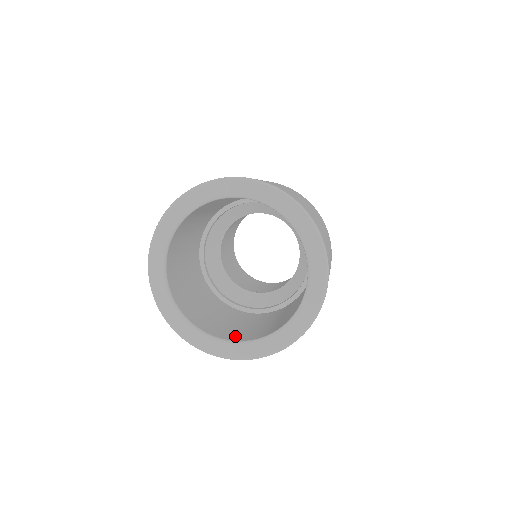
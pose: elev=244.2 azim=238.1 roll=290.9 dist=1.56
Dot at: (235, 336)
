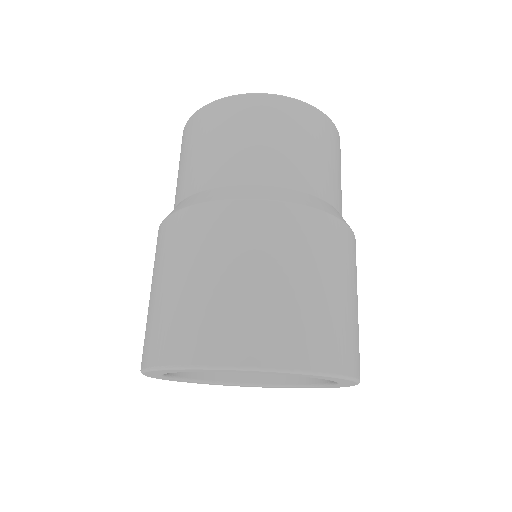
Dot at: occluded
